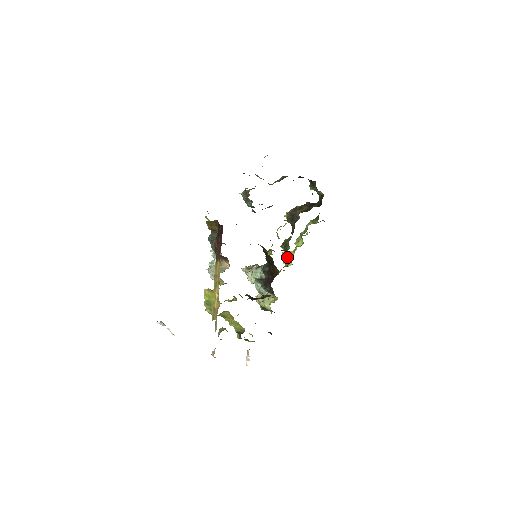
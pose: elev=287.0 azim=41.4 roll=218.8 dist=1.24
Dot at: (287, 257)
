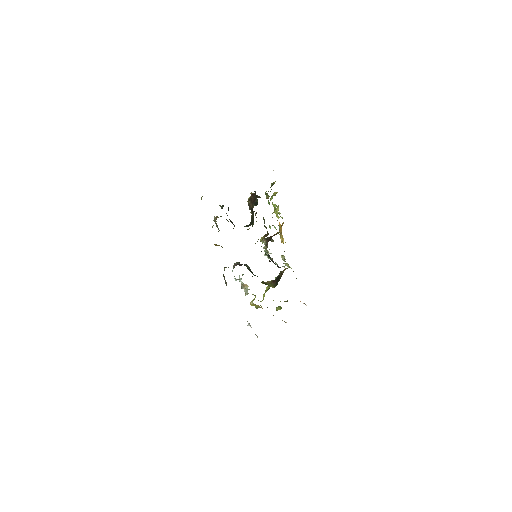
Dot at: (274, 227)
